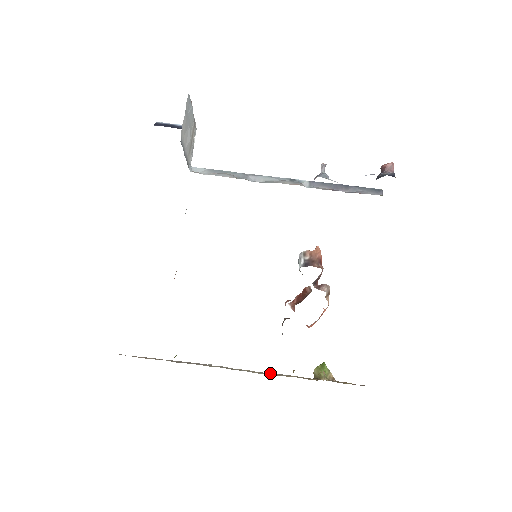
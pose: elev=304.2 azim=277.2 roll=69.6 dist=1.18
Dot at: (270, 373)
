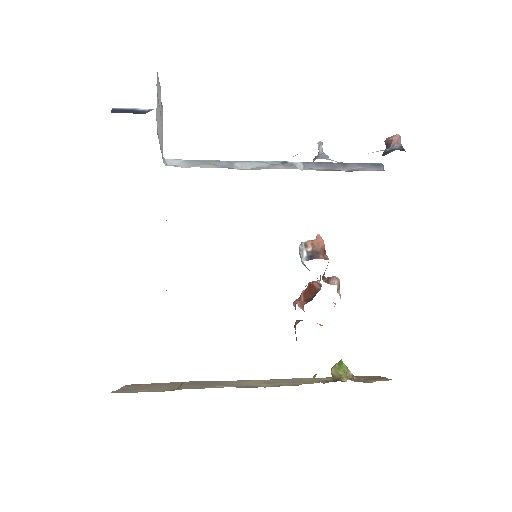
Dot at: (284, 380)
